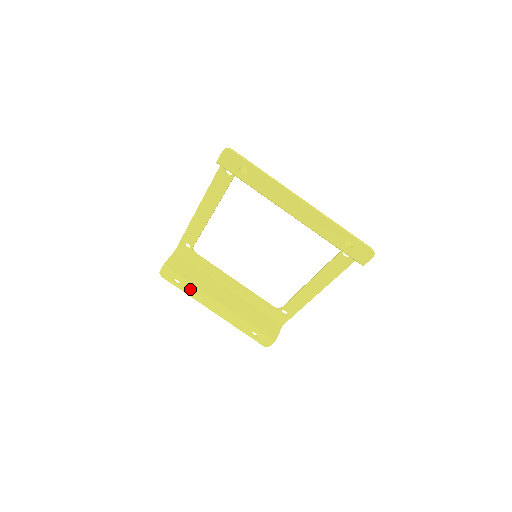
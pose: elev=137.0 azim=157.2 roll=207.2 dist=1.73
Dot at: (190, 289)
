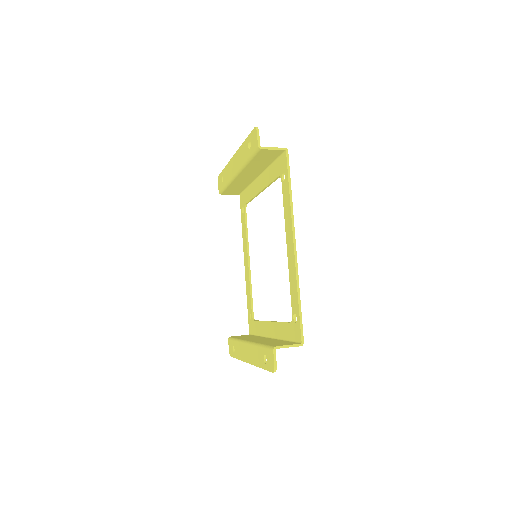
Dot at: (238, 348)
